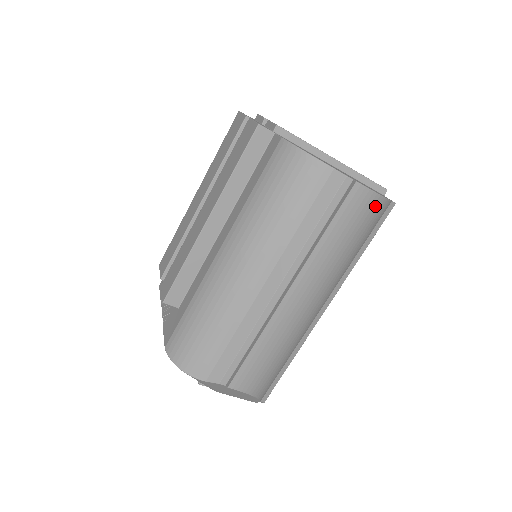
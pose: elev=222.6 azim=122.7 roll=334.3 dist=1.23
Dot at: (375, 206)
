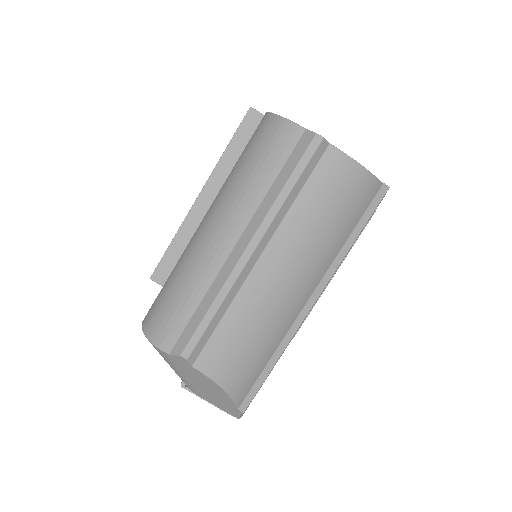
Dot at: (356, 177)
